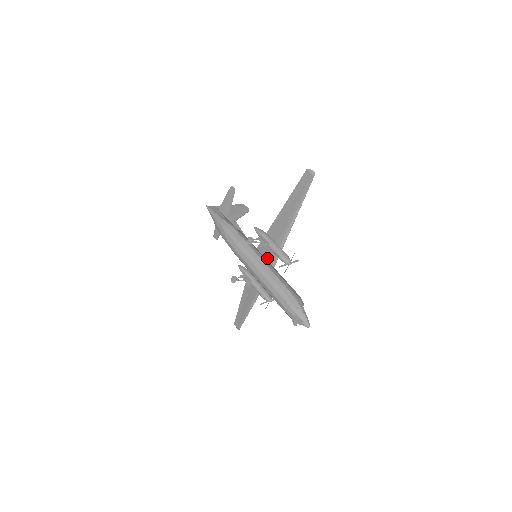
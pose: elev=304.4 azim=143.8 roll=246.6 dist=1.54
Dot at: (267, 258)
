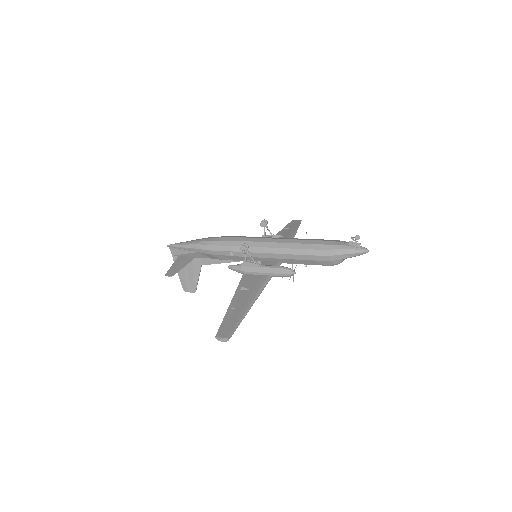
Dot at: occluded
